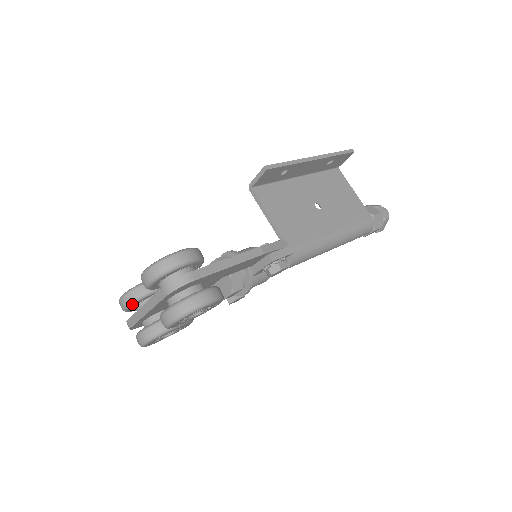
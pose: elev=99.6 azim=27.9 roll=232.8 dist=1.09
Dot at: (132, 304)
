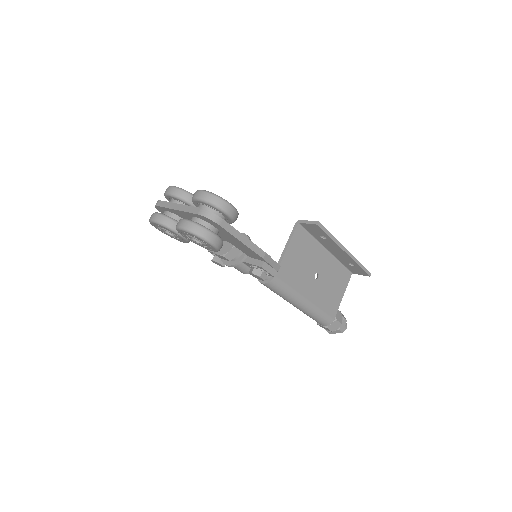
Dot at: (174, 196)
